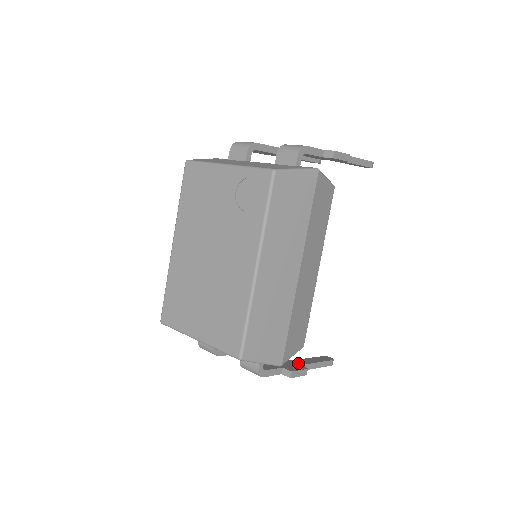
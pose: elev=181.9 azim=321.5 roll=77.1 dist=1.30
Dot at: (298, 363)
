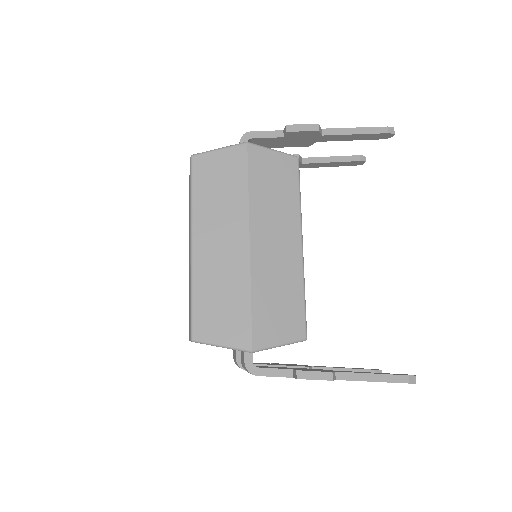
Dot at: occluded
